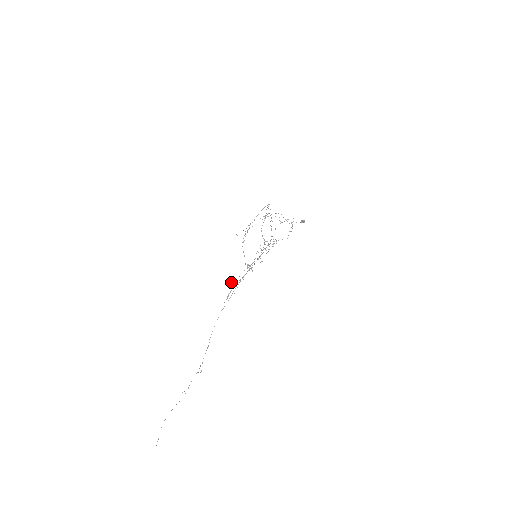
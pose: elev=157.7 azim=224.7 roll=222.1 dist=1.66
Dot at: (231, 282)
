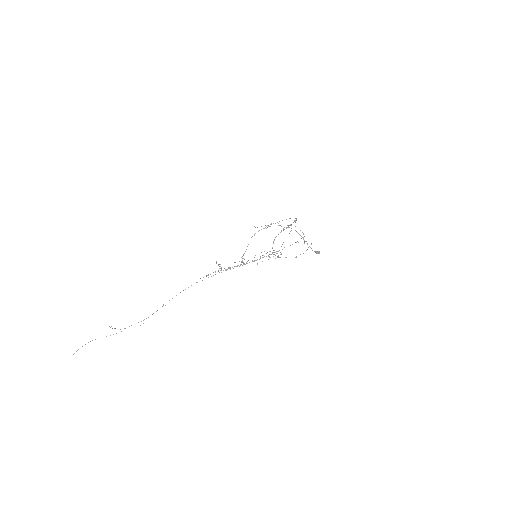
Dot at: (220, 264)
